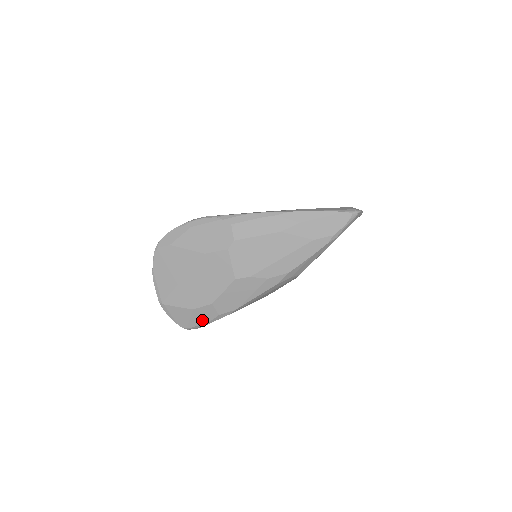
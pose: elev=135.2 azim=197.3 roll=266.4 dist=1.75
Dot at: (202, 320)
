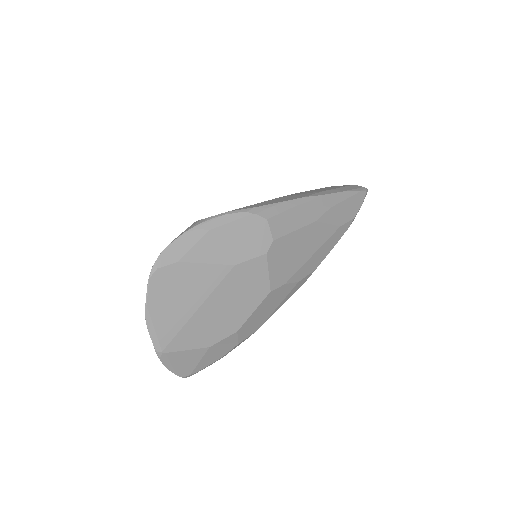
Dot at: (214, 358)
